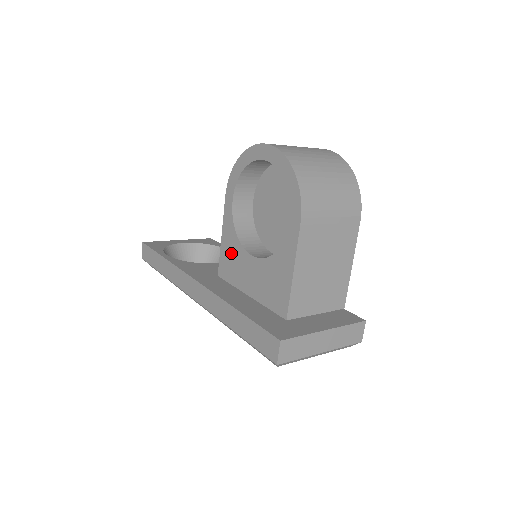
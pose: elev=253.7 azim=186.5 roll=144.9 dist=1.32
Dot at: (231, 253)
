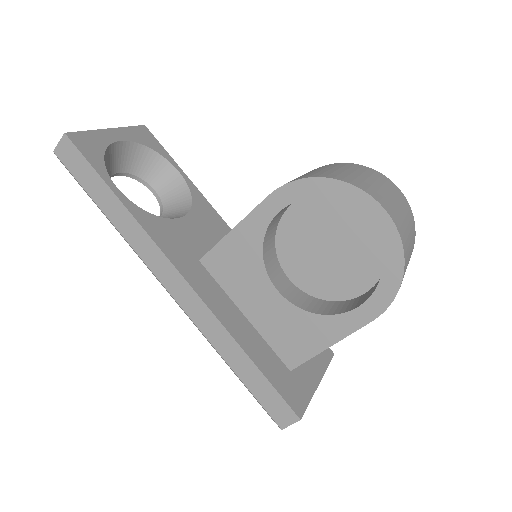
Dot at: (240, 259)
